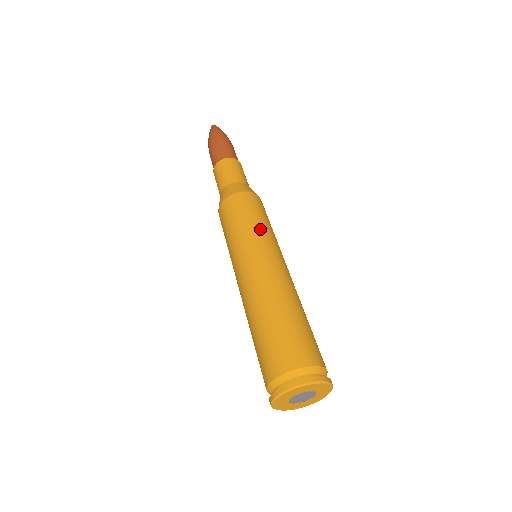
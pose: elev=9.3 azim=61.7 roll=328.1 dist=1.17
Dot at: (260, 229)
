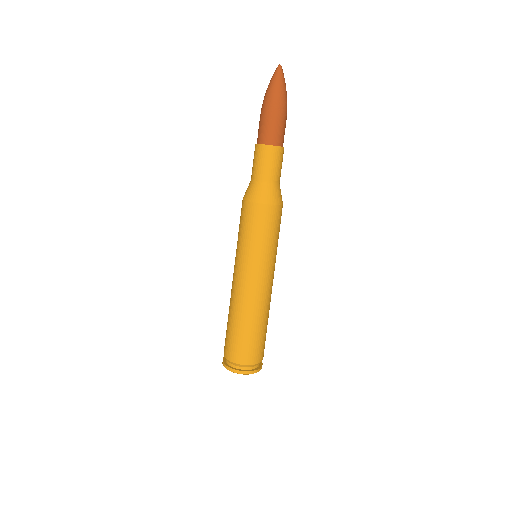
Dot at: (263, 250)
